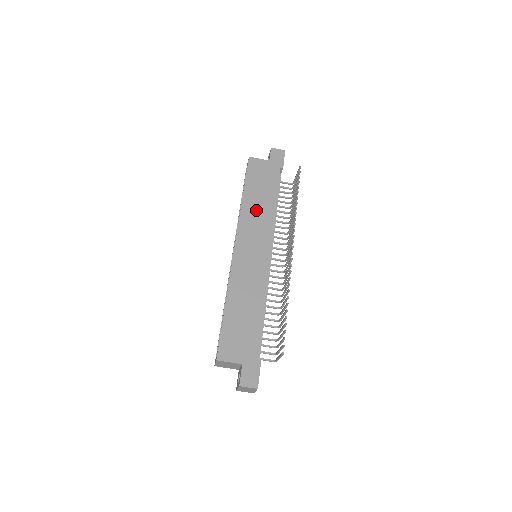
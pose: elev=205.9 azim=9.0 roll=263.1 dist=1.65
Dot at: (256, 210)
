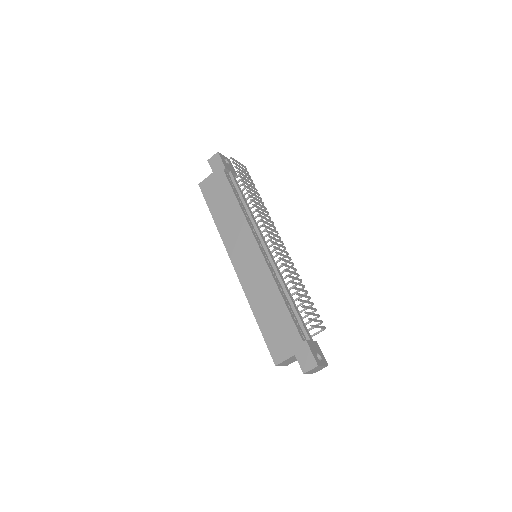
Dot at: (229, 222)
